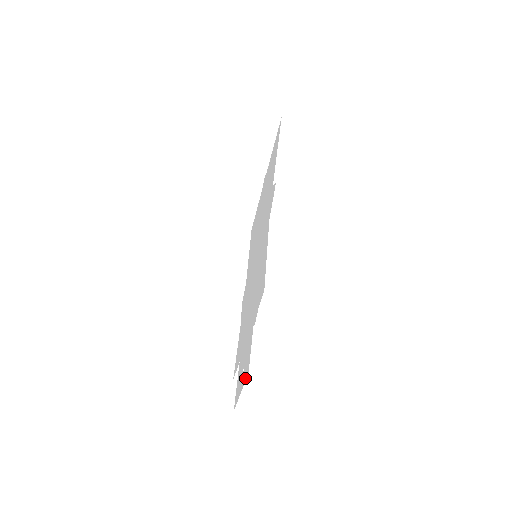
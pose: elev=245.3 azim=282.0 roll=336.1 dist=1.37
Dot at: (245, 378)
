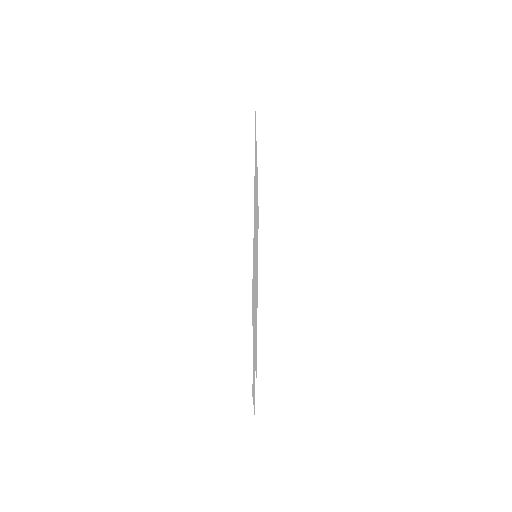
Dot at: occluded
